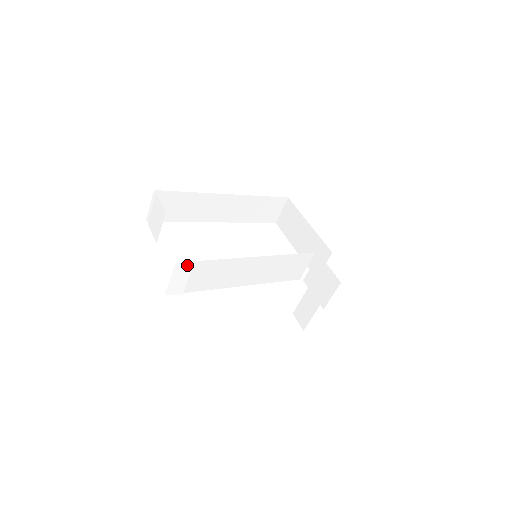
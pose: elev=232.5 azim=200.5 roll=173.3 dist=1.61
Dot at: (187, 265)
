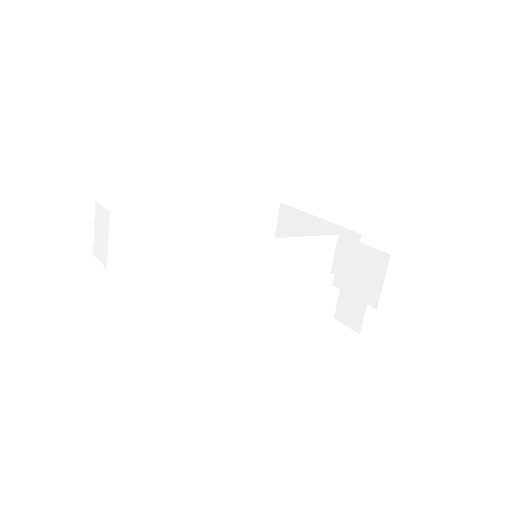
Dot at: (146, 252)
